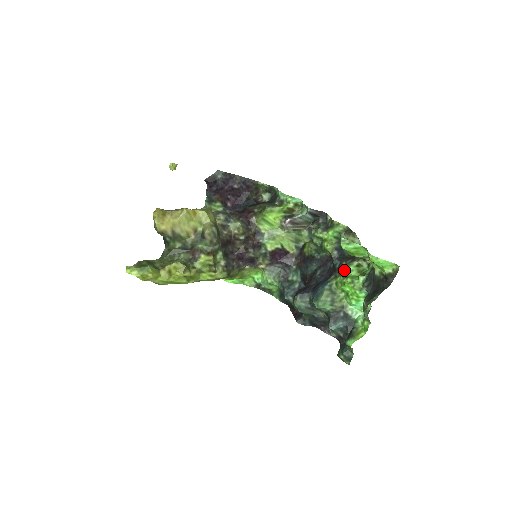
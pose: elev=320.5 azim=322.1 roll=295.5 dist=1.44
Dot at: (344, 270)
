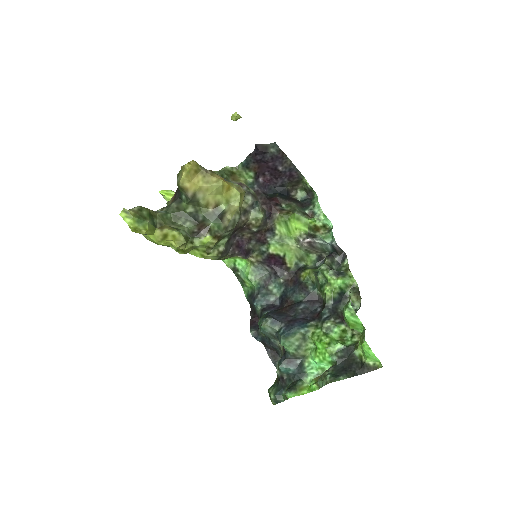
Dot at: (329, 327)
